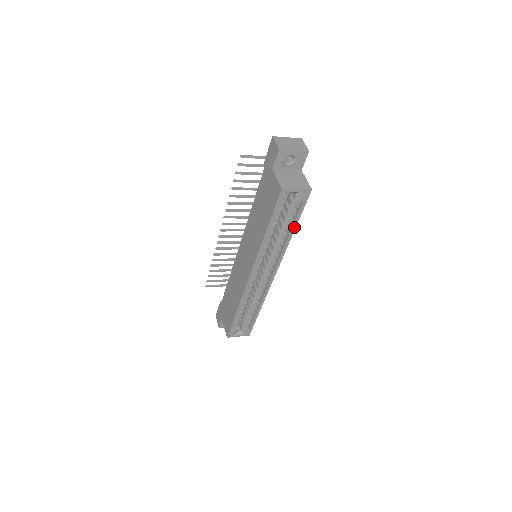
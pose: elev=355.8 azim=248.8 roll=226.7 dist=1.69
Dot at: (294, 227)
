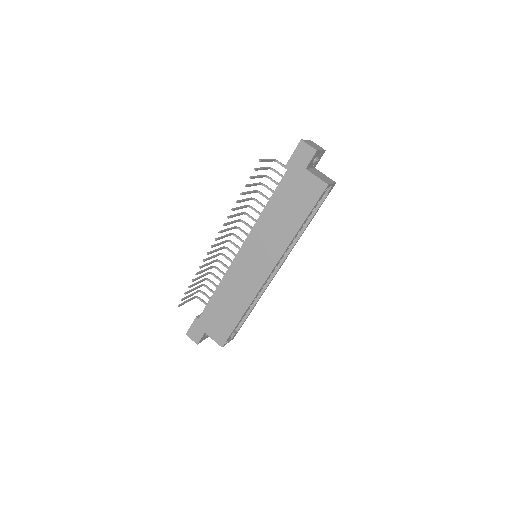
Dot at: occluded
